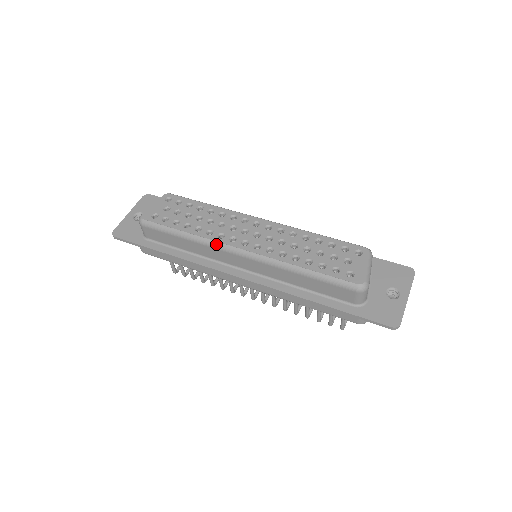
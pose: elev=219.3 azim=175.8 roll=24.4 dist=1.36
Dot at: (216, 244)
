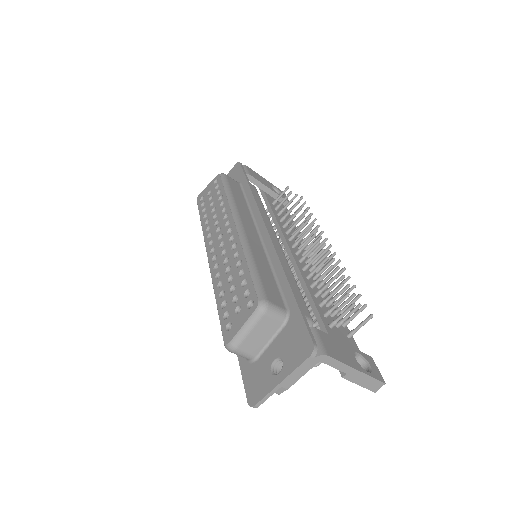
Dot at: (205, 243)
